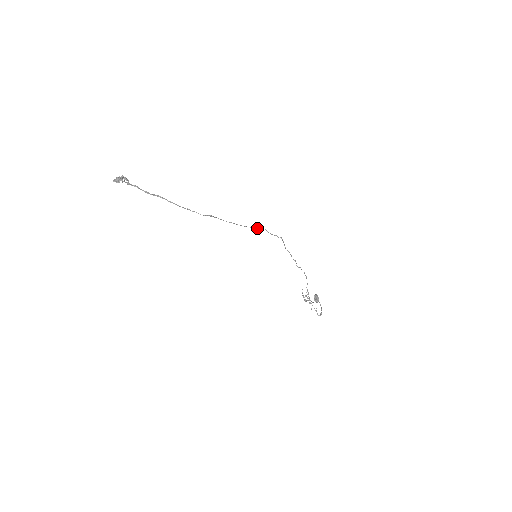
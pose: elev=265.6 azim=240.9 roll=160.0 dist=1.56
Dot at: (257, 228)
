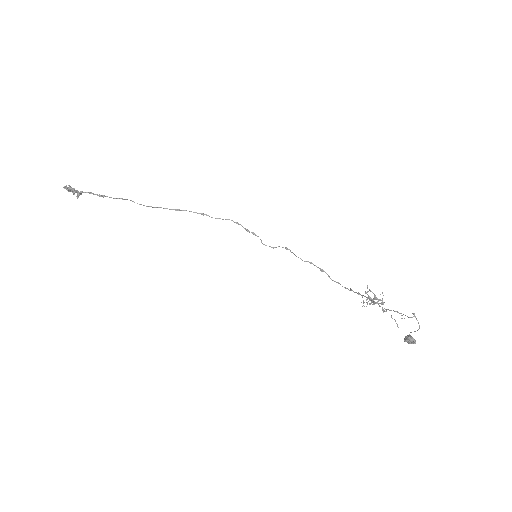
Dot at: occluded
